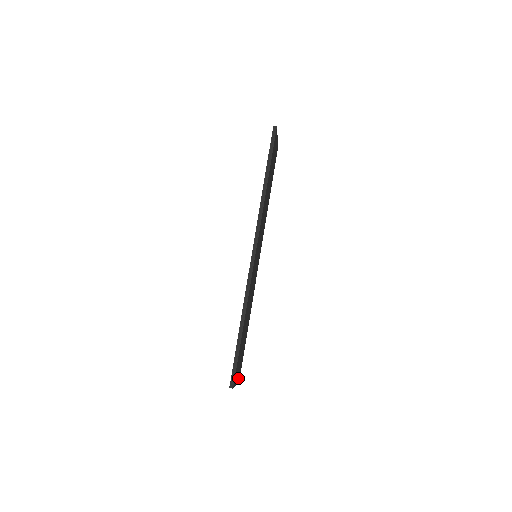
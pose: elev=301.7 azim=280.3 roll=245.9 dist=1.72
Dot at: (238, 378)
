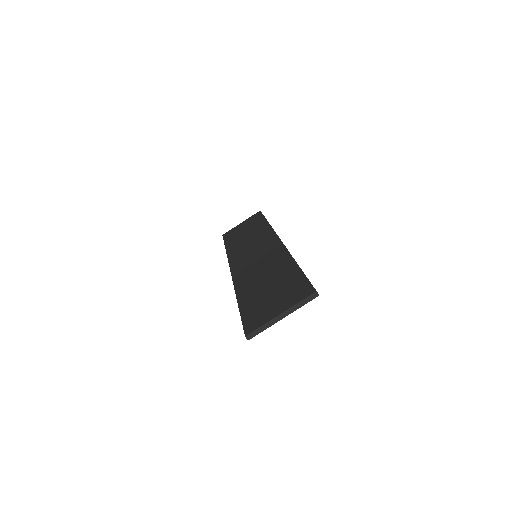
Dot at: occluded
